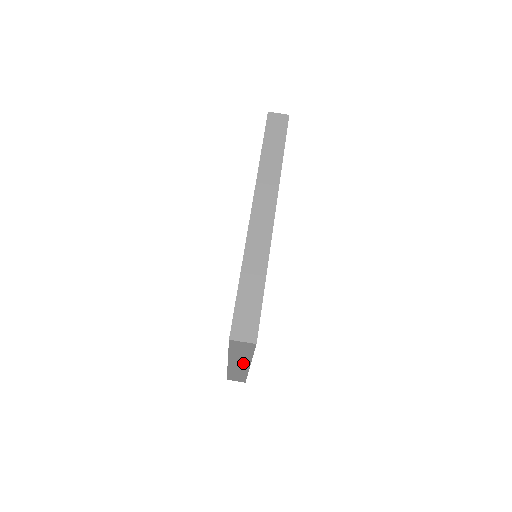
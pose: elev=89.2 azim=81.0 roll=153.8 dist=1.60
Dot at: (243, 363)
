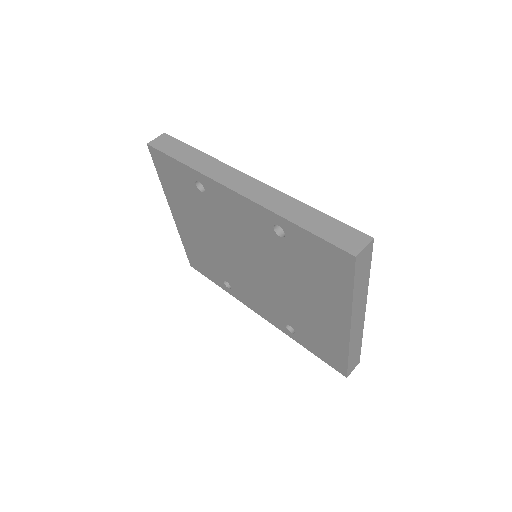
Dot at: (361, 309)
